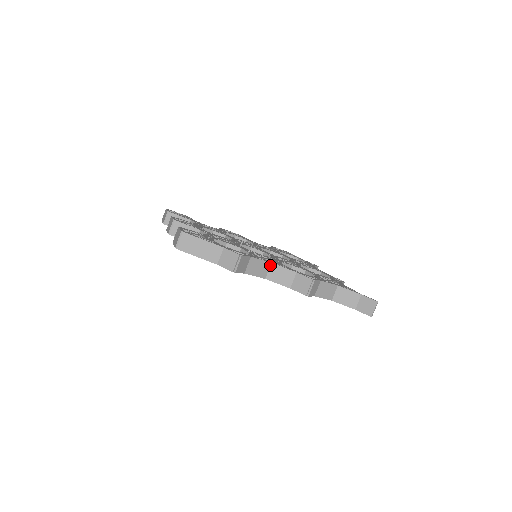
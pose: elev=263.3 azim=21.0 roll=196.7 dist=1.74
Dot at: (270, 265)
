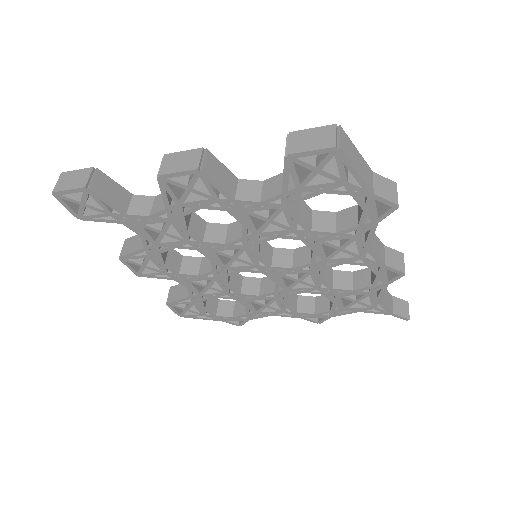
Dot at: occluded
